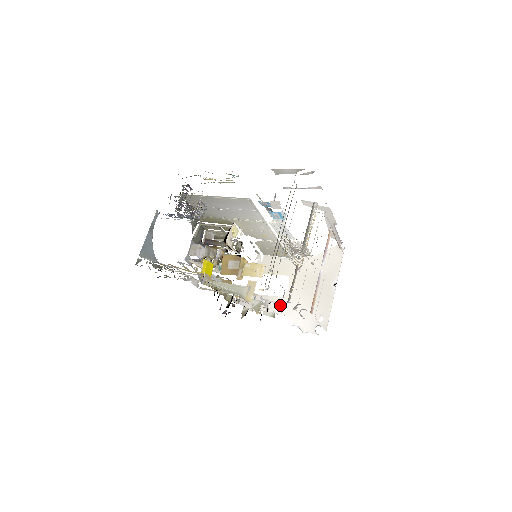
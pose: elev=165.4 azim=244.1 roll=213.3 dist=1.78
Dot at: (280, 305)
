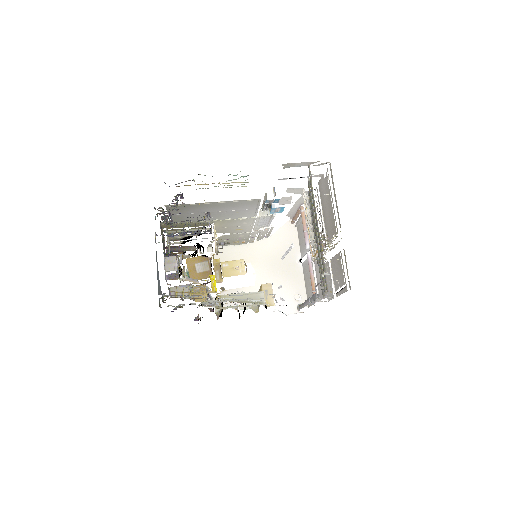
Dot at: occluded
